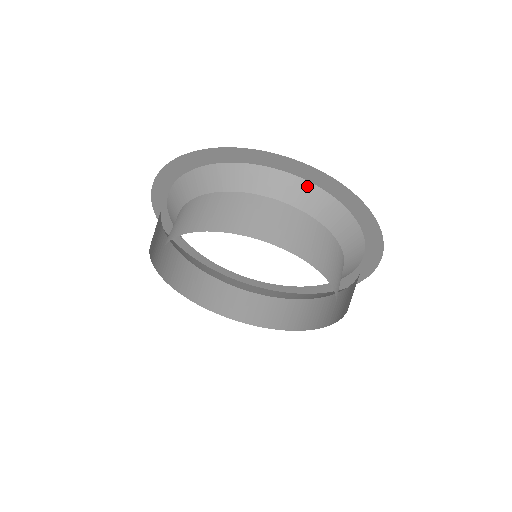
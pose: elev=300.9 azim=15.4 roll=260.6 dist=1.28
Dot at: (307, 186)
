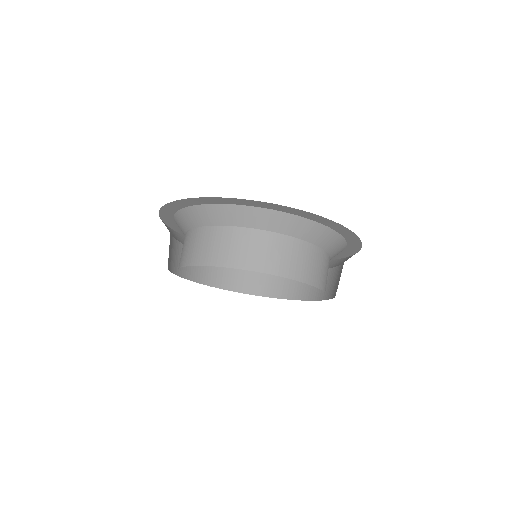
Dot at: (234, 208)
